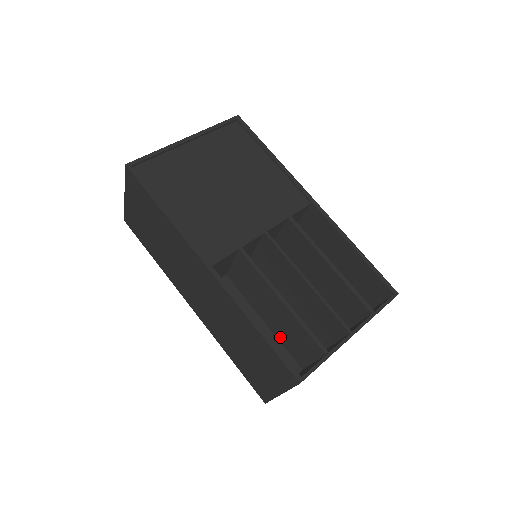
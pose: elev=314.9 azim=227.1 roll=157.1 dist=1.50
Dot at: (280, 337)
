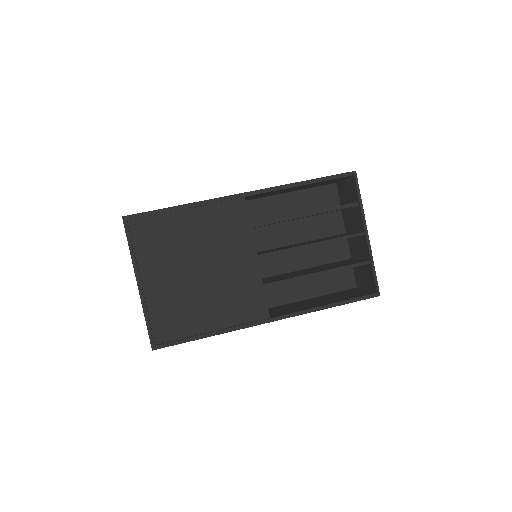
Dot at: occluded
